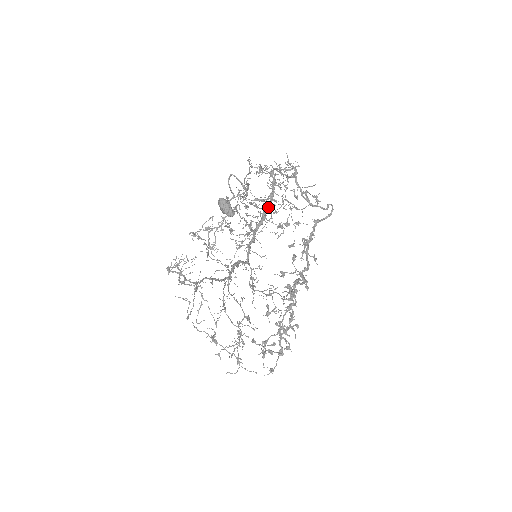
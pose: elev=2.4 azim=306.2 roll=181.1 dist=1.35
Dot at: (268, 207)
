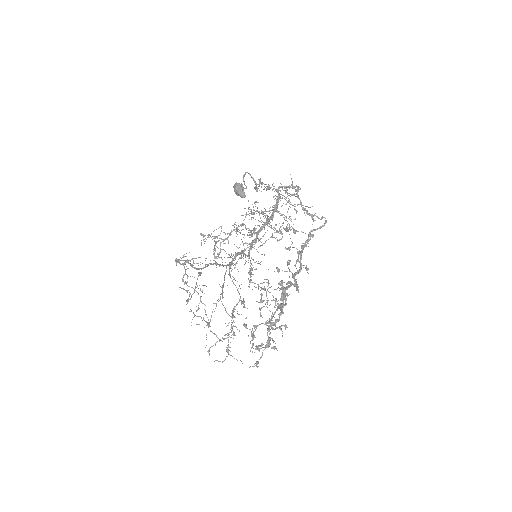
Dot at: (271, 215)
